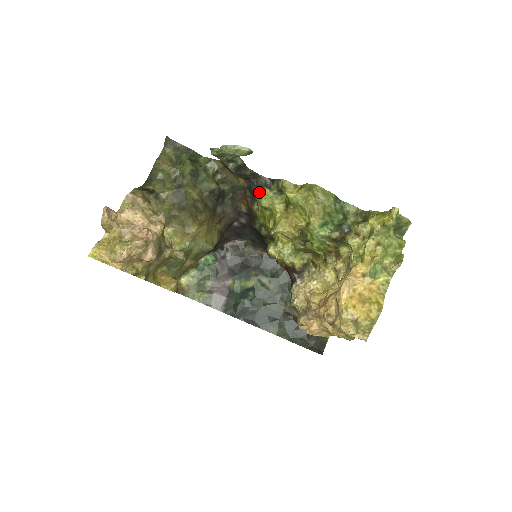
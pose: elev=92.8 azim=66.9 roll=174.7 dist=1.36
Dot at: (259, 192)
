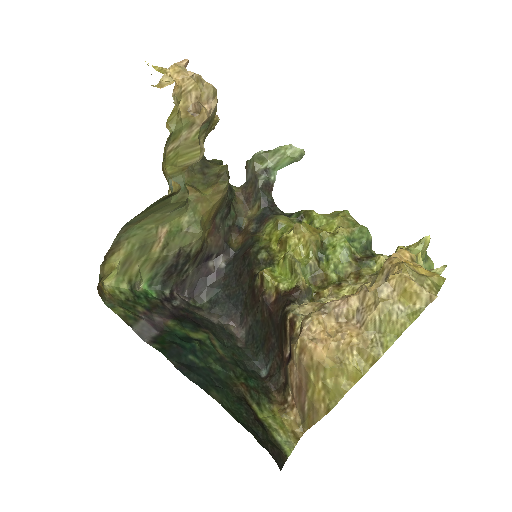
Dot at: (274, 216)
